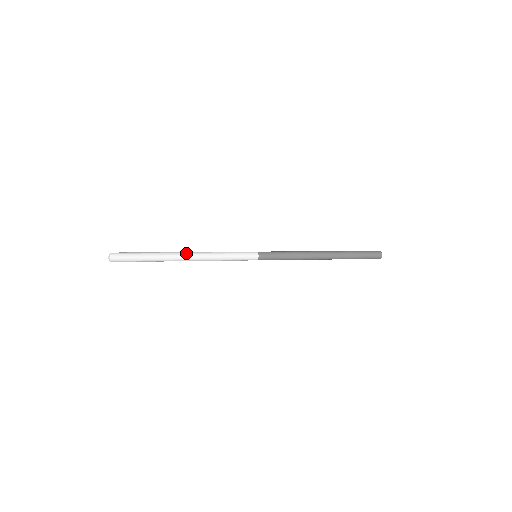
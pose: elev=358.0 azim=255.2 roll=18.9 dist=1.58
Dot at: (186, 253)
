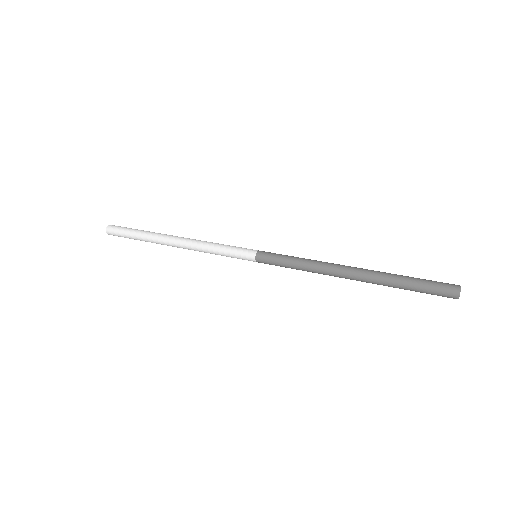
Dot at: (176, 237)
